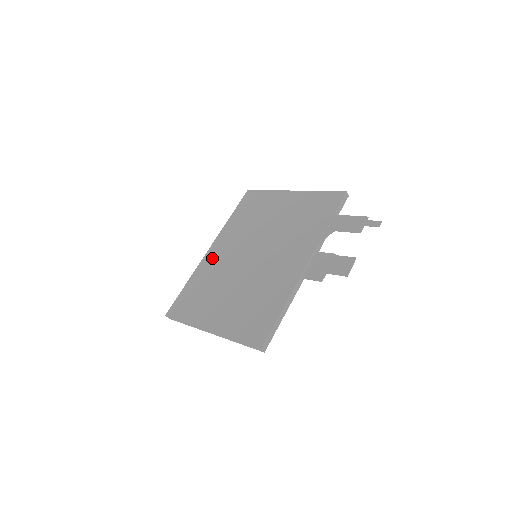
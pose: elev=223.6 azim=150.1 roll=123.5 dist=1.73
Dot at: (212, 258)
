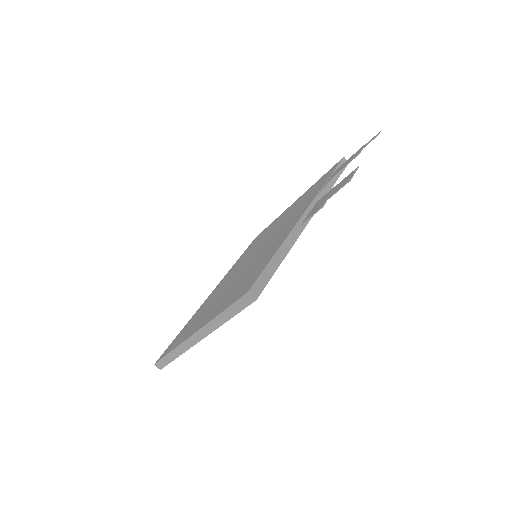
Dot at: (213, 292)
